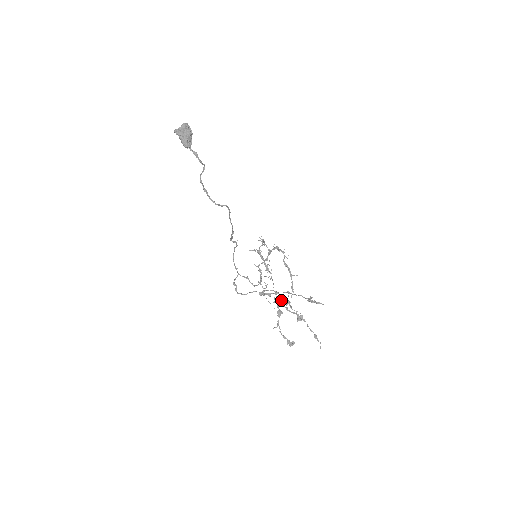
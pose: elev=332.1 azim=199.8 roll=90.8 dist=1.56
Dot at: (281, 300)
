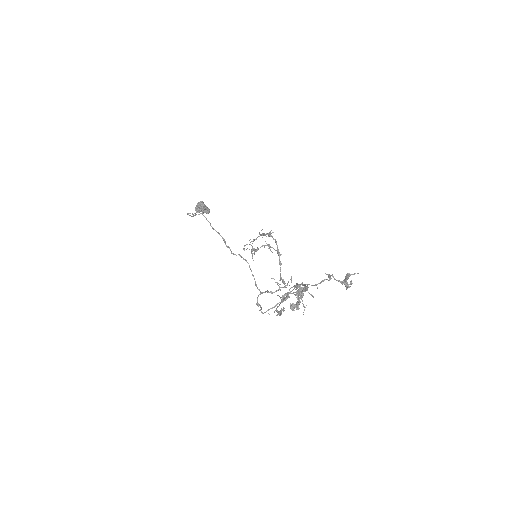
Dot at: (300, 294)
